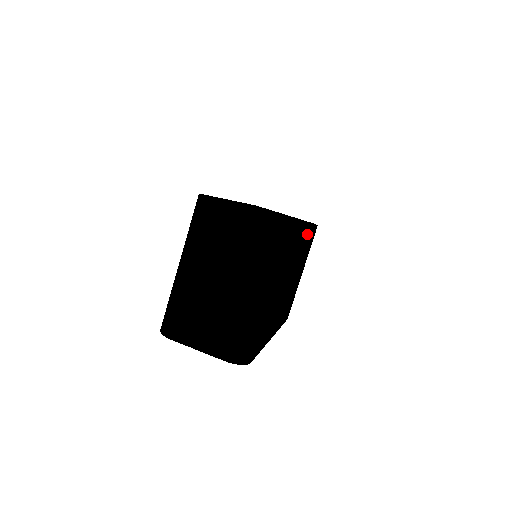
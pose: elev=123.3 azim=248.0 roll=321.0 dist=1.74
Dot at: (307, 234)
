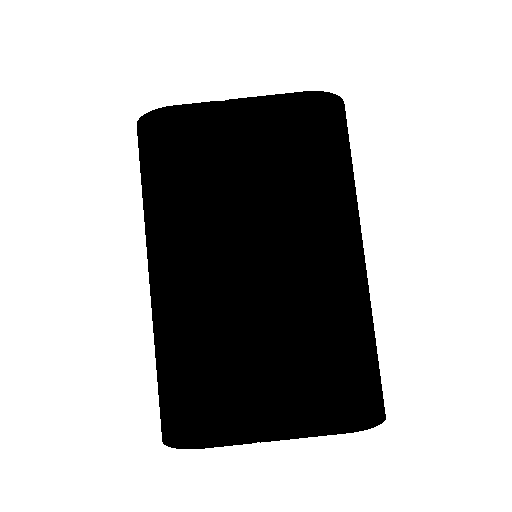
Dot at: occluded
